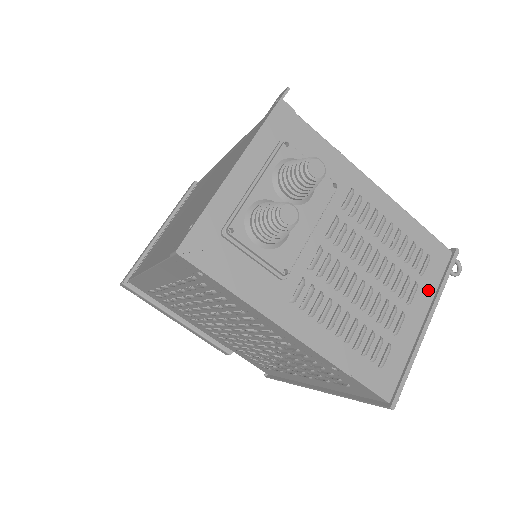
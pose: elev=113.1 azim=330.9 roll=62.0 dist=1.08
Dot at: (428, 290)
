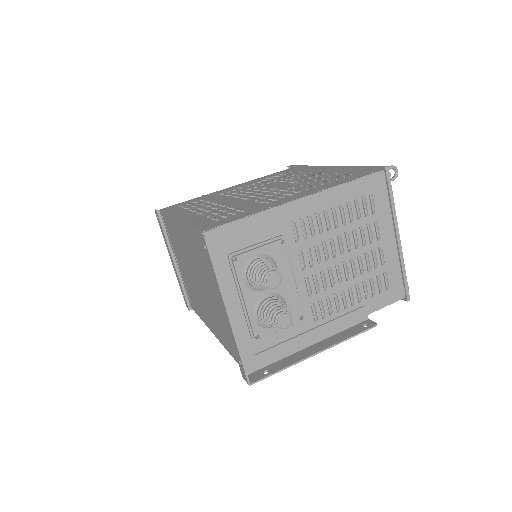
Dot at: (385, 215)
